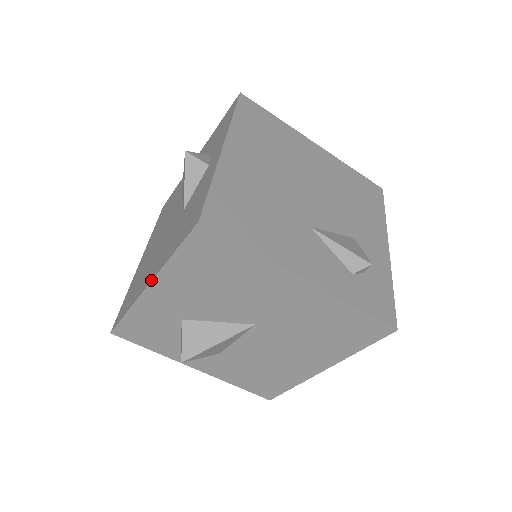
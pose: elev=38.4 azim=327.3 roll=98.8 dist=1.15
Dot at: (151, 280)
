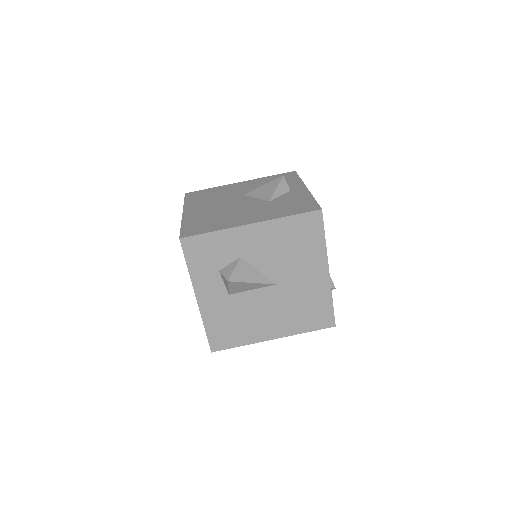
Dot at: (258, 222)
